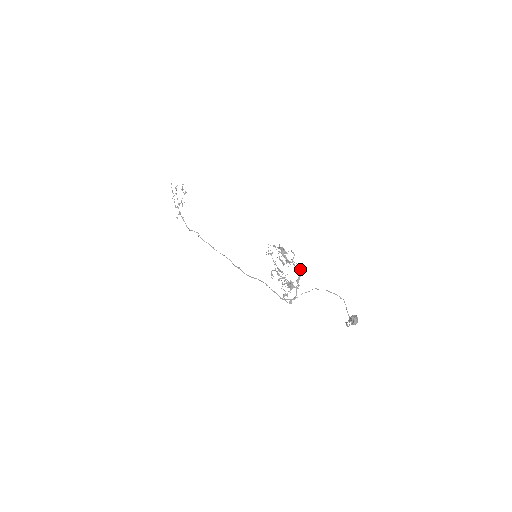
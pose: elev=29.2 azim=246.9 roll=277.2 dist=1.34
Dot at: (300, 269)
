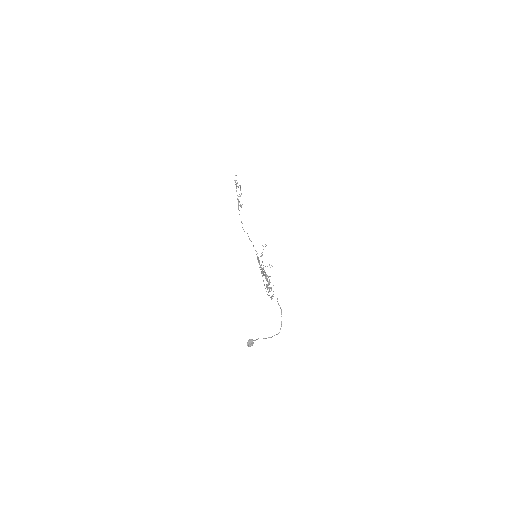
Dot at: (267, 276)
